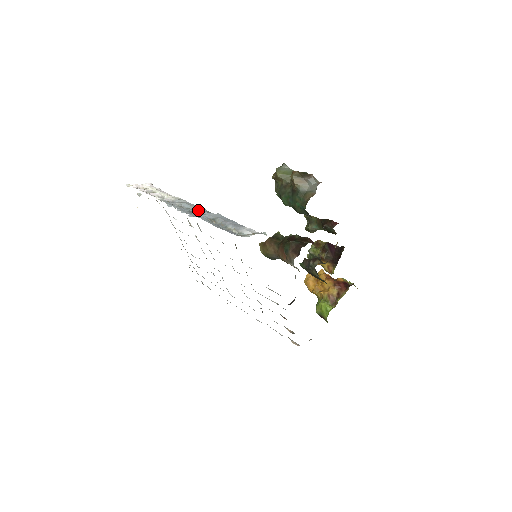
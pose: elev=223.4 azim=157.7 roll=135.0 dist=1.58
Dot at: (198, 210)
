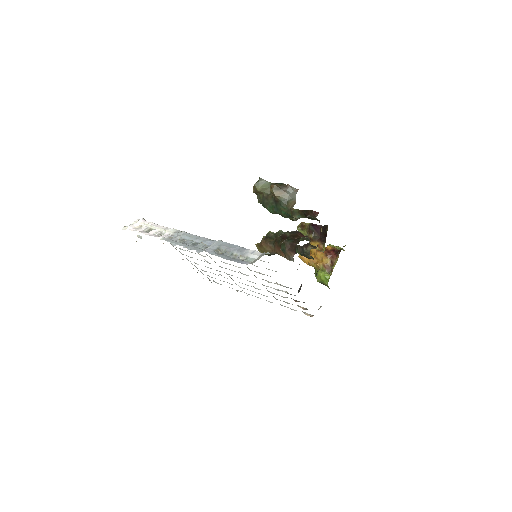
Dot at: (199, 241)
